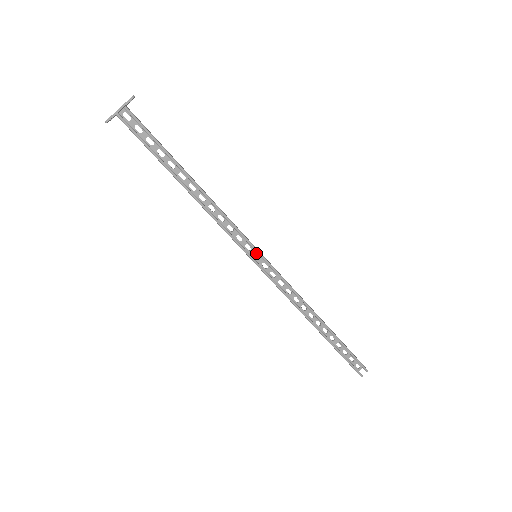
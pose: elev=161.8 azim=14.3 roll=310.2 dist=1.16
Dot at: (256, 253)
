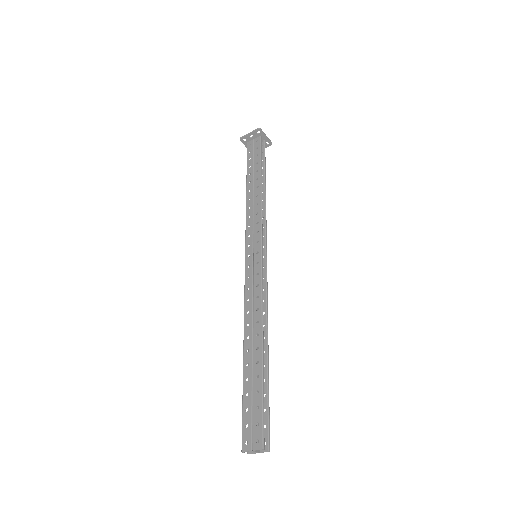
Dot at: occluded
